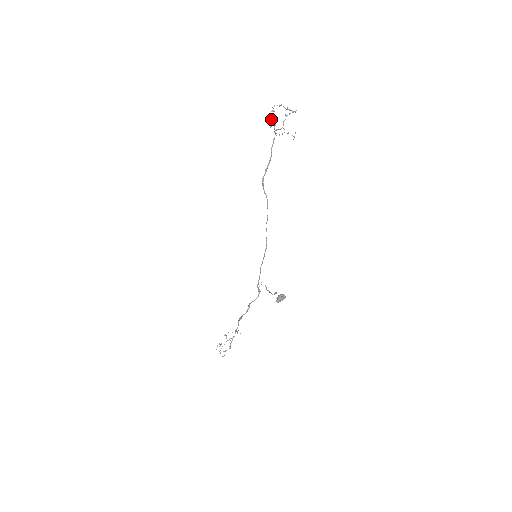
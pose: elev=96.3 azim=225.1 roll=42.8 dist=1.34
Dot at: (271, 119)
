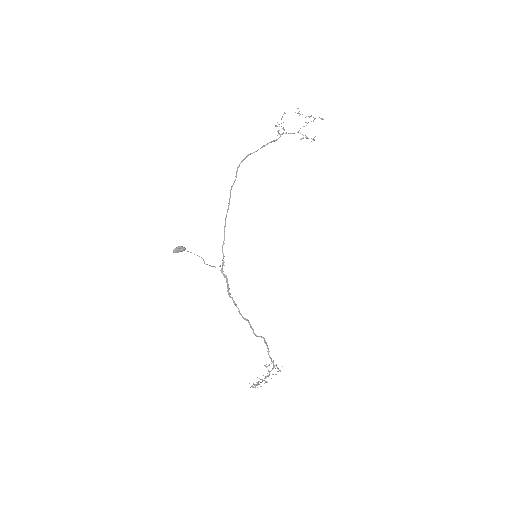
Dot at: (278, 124)
